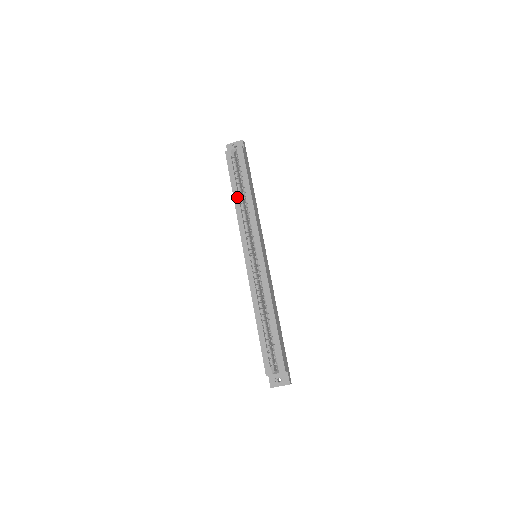
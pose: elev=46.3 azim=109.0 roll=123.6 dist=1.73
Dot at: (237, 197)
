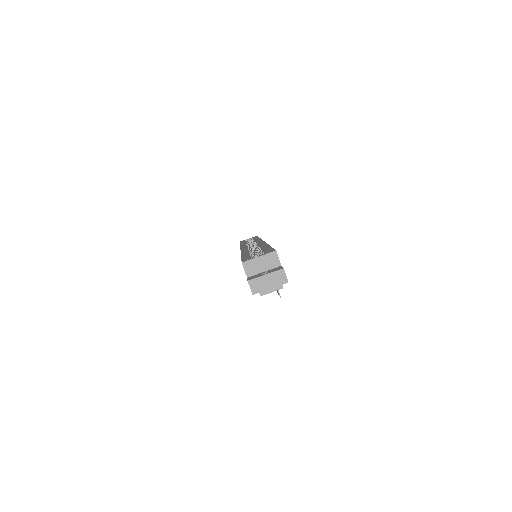
Dot at: occluded
